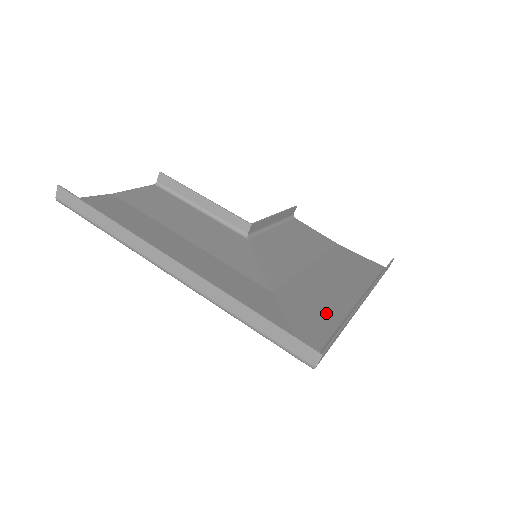
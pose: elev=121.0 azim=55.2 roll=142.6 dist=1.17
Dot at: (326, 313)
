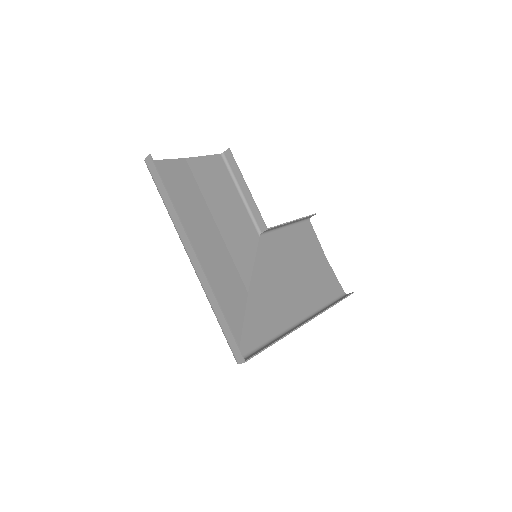
Dot at: (273, 323)
